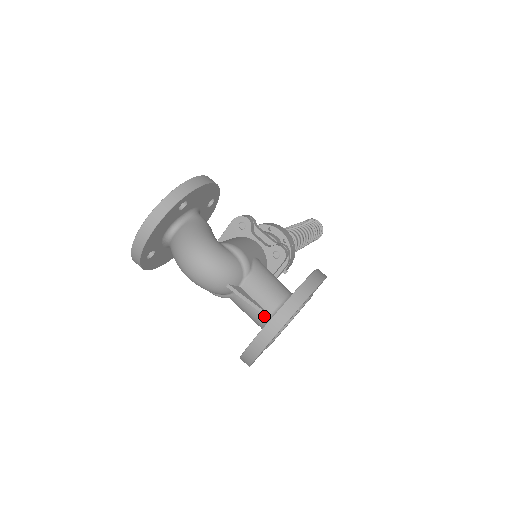
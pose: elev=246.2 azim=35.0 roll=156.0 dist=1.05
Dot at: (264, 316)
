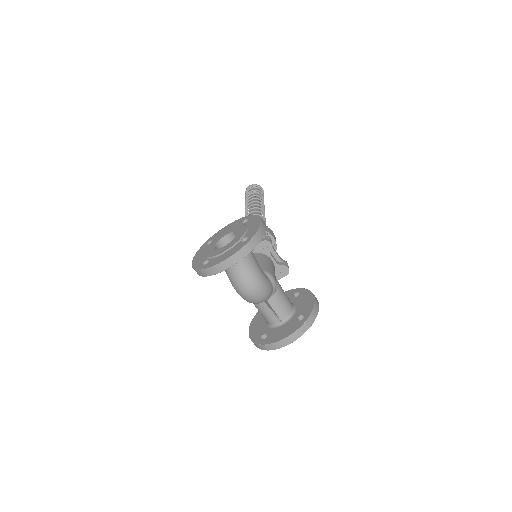
Dot at: (277, 321)
